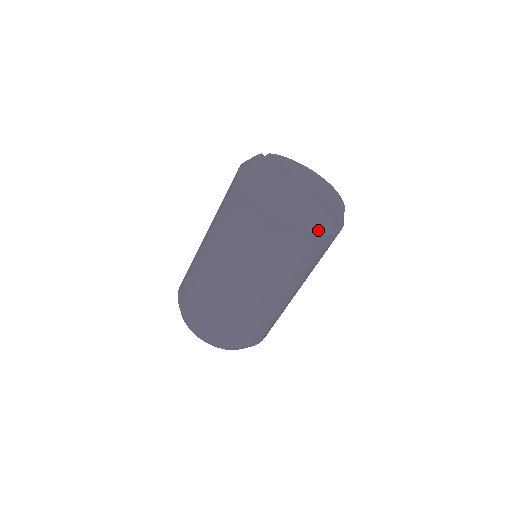
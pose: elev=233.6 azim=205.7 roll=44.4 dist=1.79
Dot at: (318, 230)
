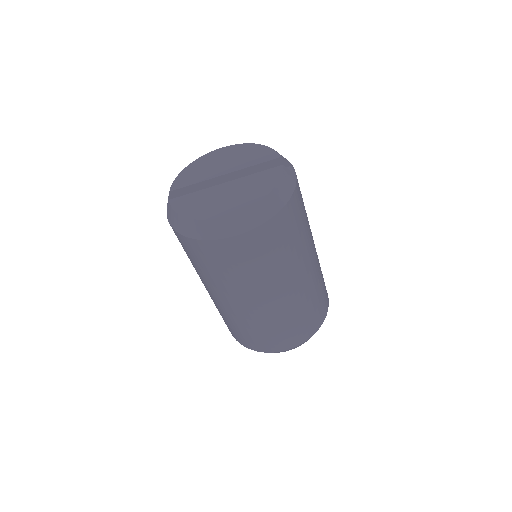
Dot at: (292, 187)
